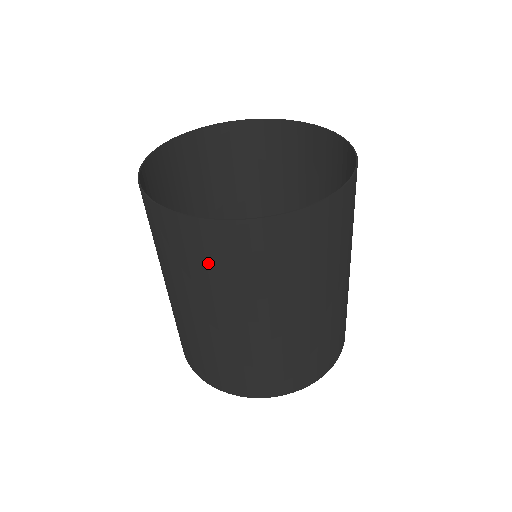
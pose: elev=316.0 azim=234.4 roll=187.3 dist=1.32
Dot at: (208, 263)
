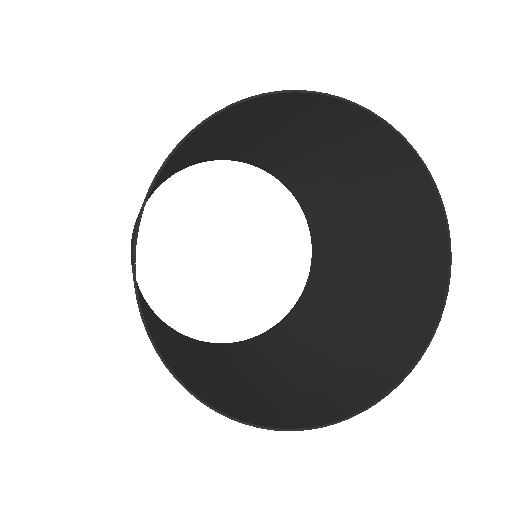
Dot at: (322, 393)
